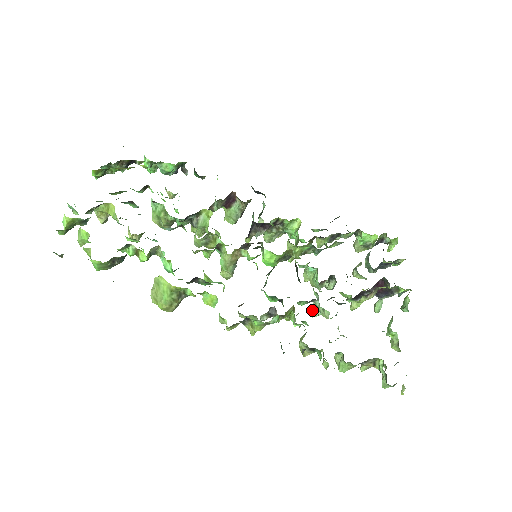
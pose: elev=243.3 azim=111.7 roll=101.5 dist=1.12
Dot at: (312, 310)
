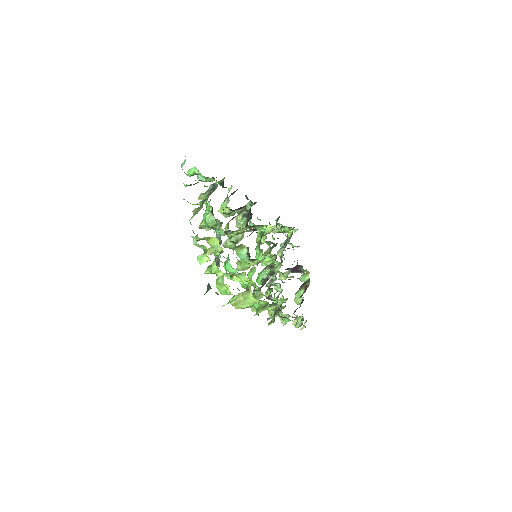
Dot at: occluded
